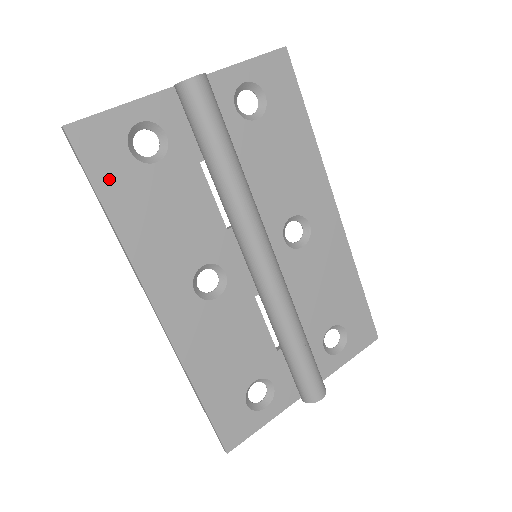
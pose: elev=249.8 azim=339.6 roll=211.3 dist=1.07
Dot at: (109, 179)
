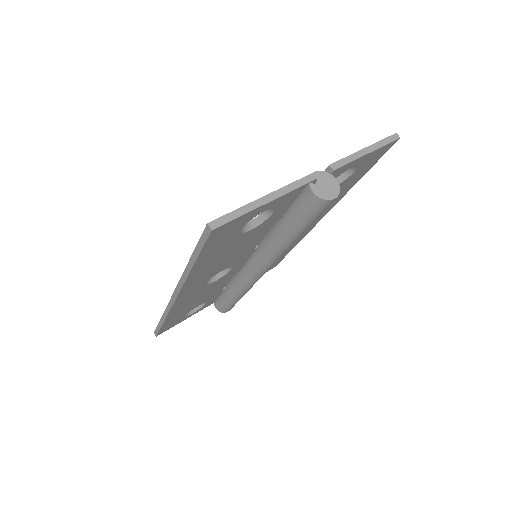
Dot at: (212, 249)
